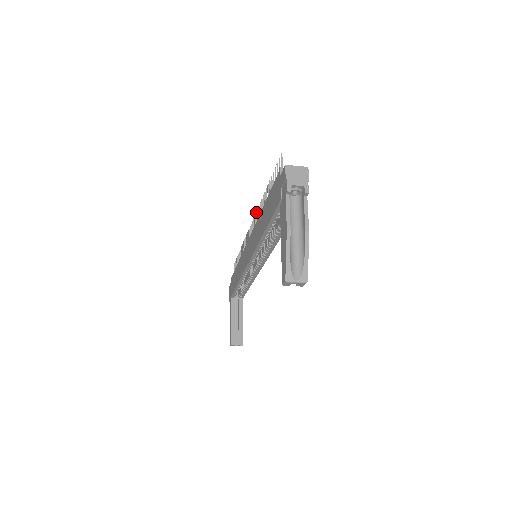
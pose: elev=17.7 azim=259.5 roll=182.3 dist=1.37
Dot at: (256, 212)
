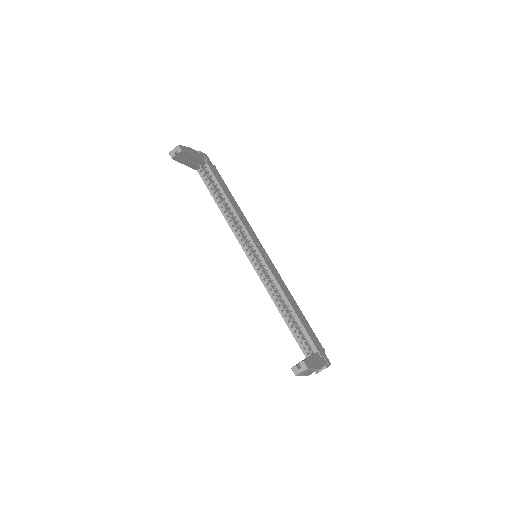
Dot at: occluded
